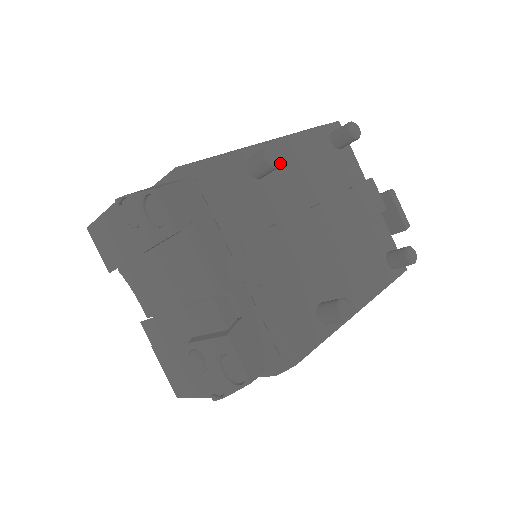
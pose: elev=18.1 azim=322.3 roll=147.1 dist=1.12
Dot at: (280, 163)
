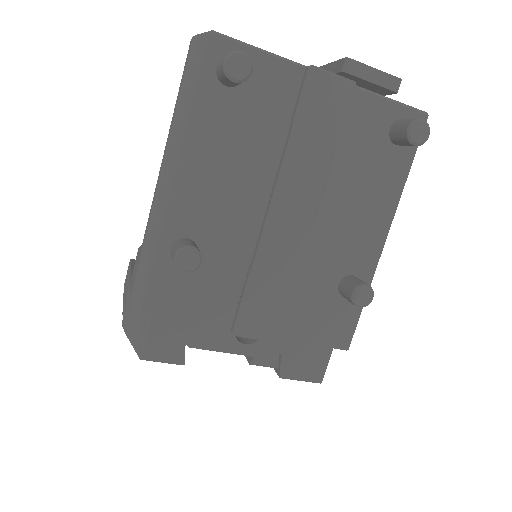
Dot at: (199, 258)
